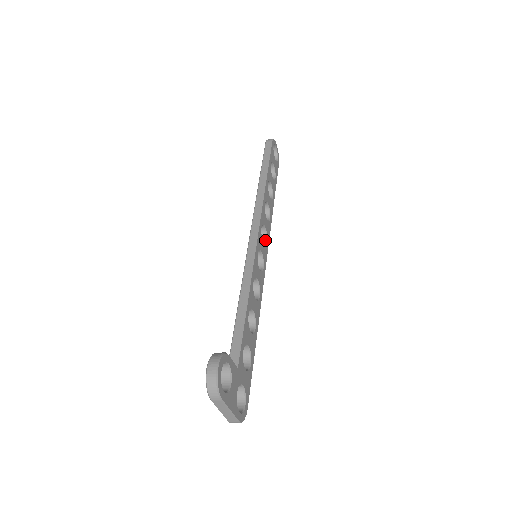
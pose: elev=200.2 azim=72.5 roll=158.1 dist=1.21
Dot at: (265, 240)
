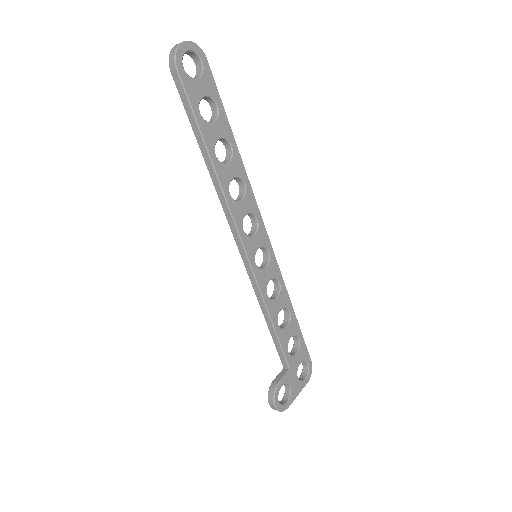
Dot at: (255, 219)
